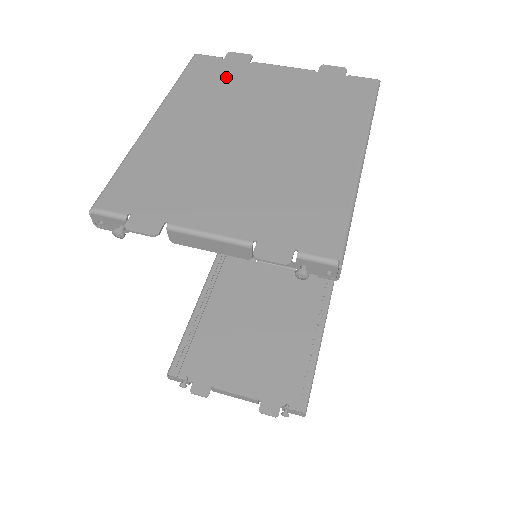
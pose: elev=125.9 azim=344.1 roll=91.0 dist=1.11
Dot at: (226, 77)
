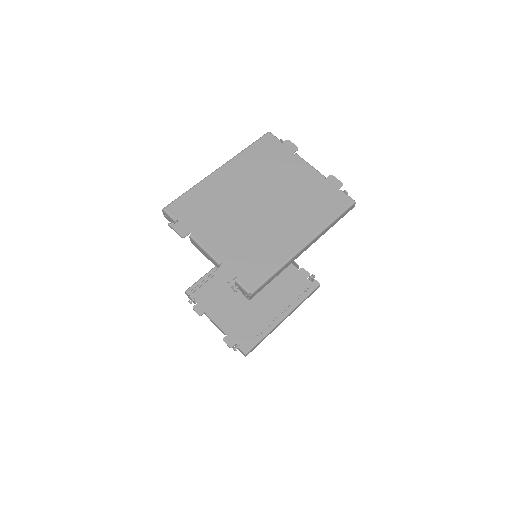
Dot at: (274, 158)
